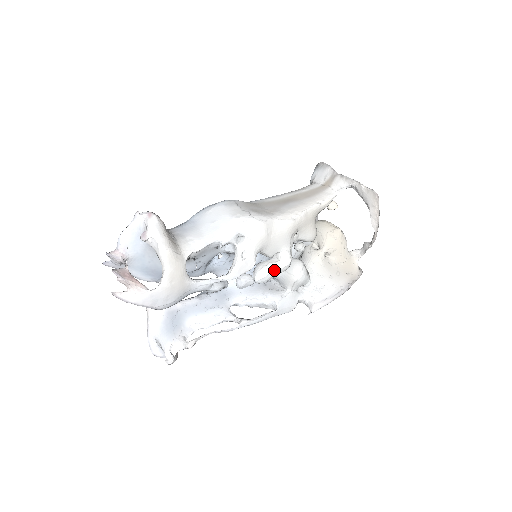
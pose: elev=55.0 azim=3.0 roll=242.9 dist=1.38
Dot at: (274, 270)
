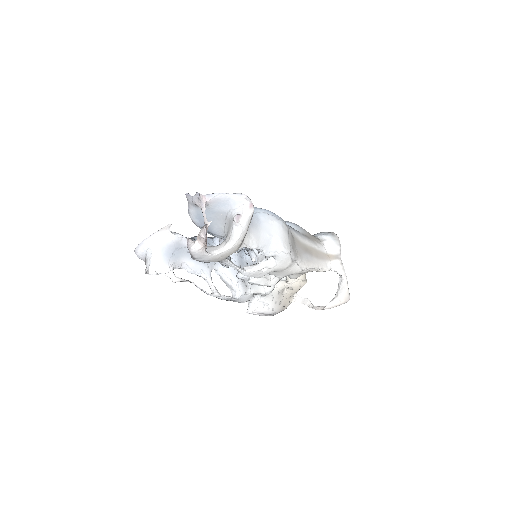
Dot at: (264, 284)
